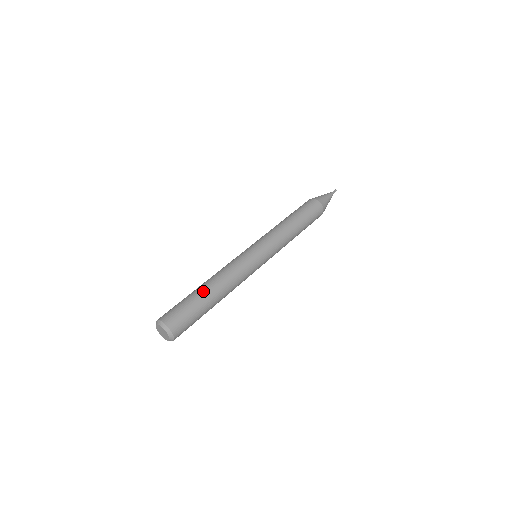
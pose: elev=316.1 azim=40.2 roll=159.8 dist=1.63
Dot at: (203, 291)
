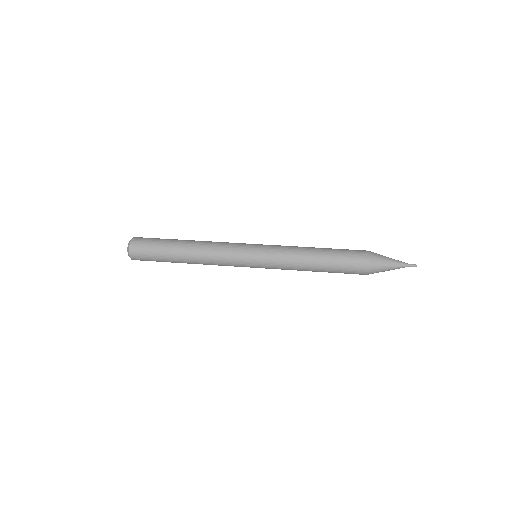
Dot at: (178, 241)
